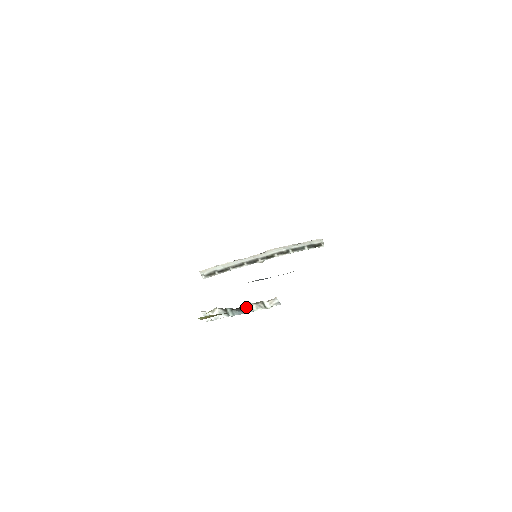
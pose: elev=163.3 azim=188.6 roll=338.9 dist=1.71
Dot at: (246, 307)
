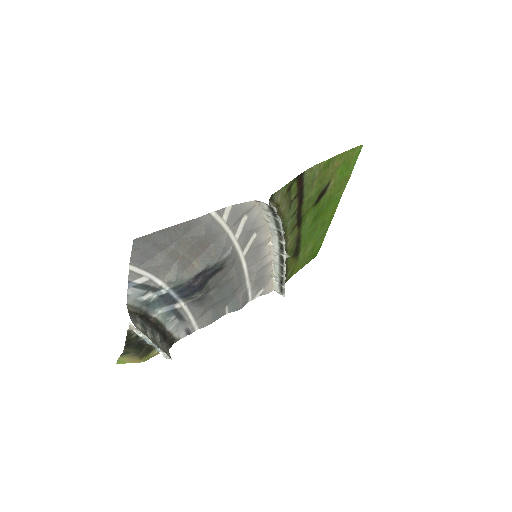
Dot at: (144, 339)
